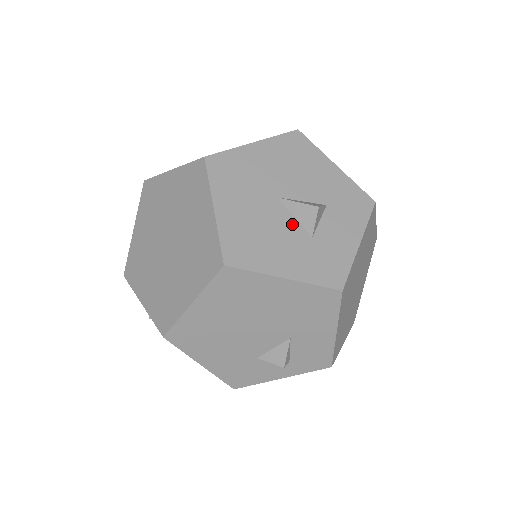
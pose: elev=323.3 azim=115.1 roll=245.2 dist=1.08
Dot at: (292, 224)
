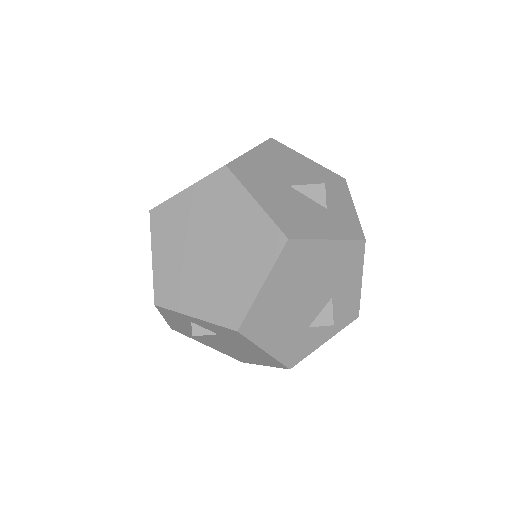
Dot at: (310, 202)
